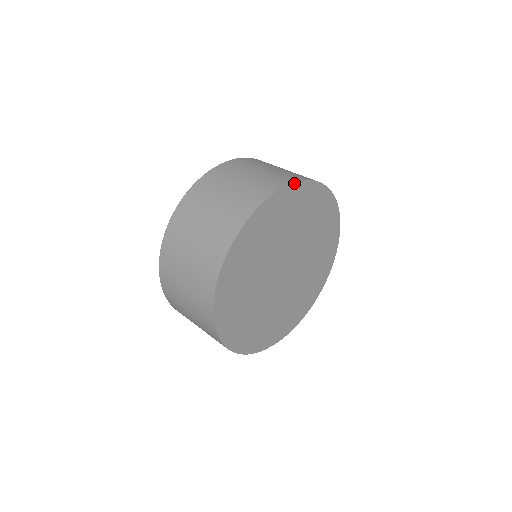
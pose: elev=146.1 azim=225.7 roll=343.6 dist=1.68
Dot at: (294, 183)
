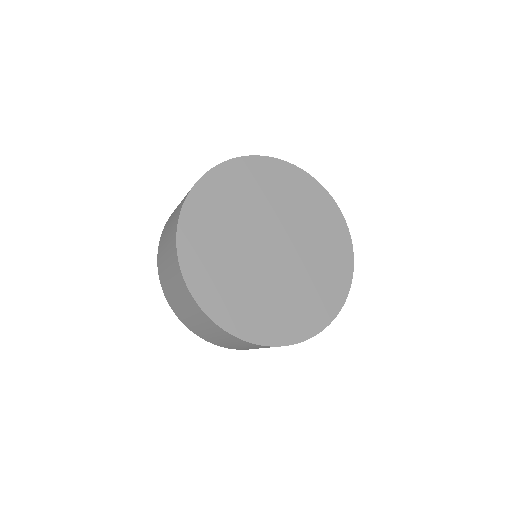
Dot at: (278, 159)
